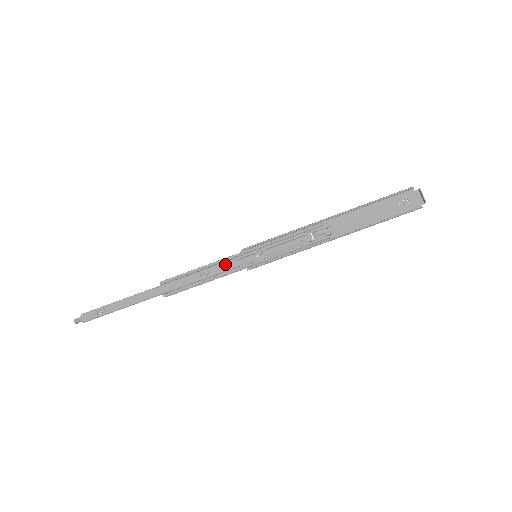
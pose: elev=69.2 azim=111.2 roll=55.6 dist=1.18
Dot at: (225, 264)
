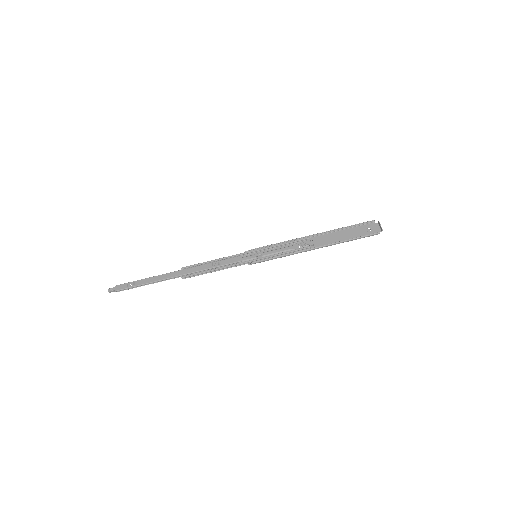
Dot at: (232, 259)
